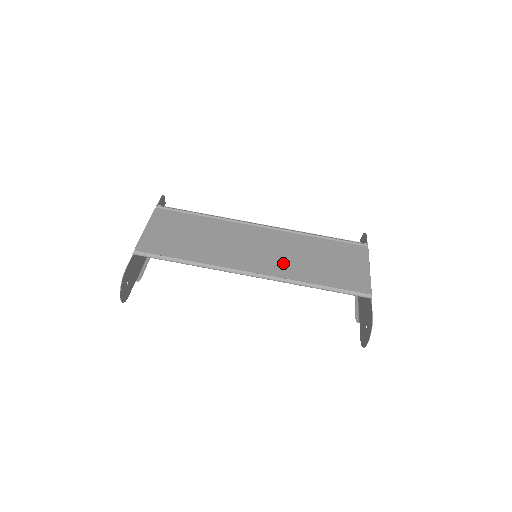
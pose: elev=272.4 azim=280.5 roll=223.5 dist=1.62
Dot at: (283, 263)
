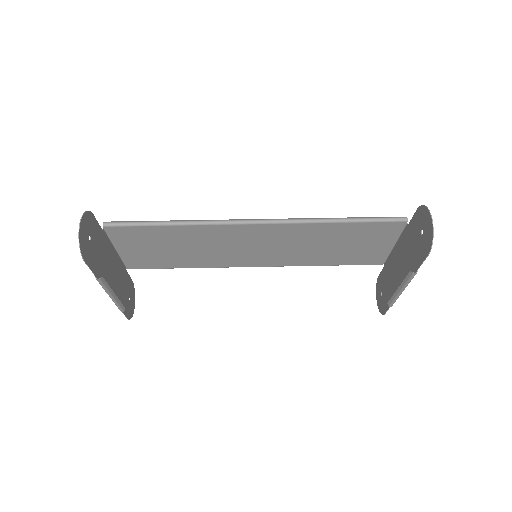
Dot at: (290, 239)
